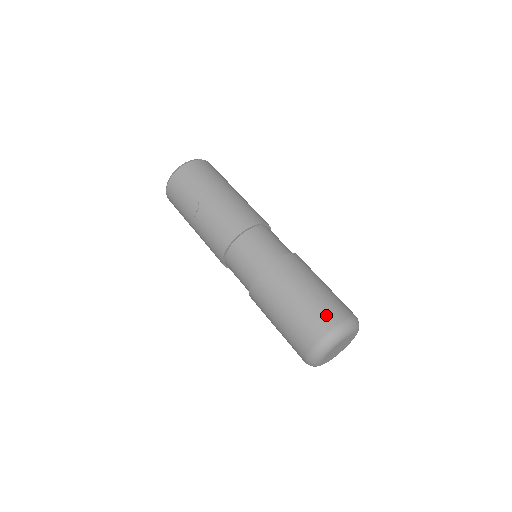
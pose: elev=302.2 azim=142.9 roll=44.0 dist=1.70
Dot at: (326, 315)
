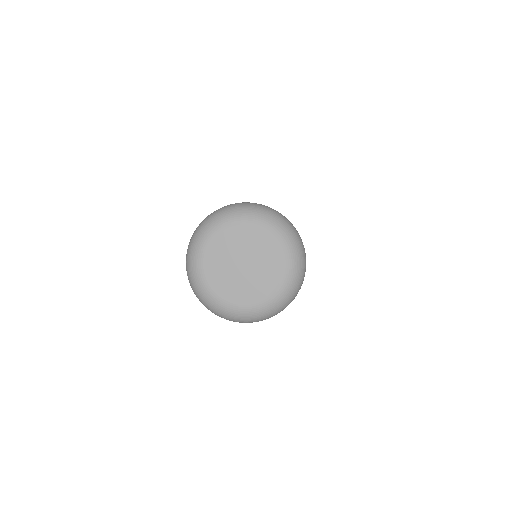
Dot at: occluded
